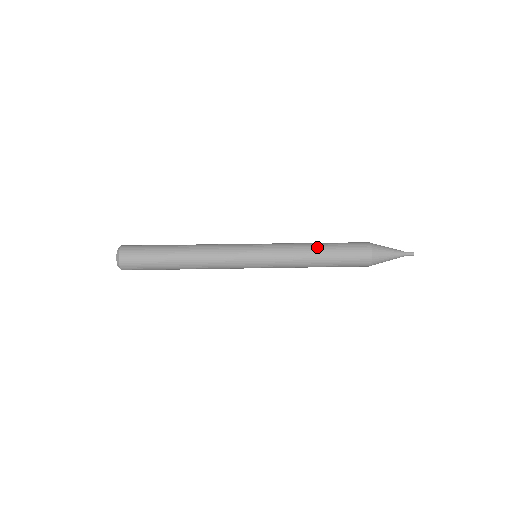
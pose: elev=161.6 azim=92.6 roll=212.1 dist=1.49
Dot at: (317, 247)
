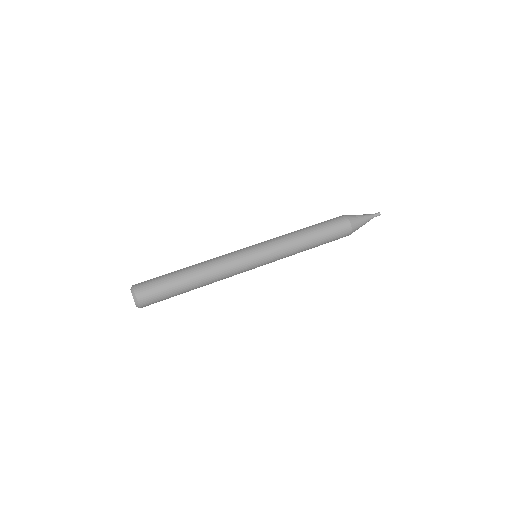
Dot at: (310, 247)
